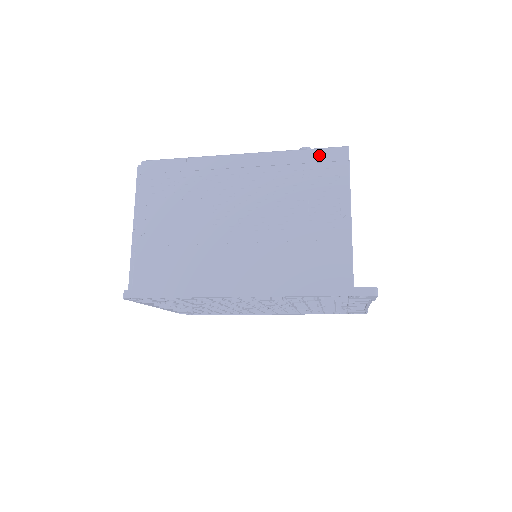
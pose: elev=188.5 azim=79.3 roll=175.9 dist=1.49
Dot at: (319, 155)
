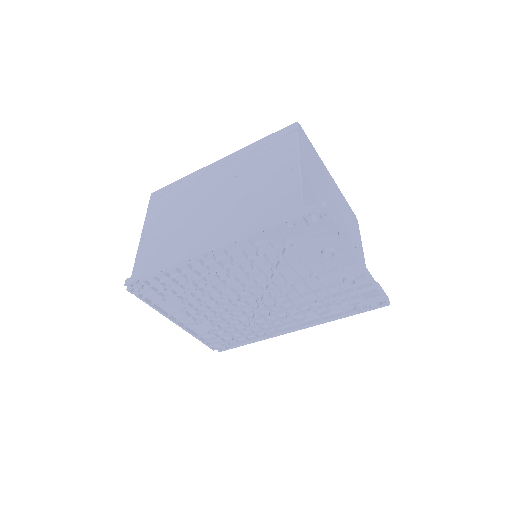
Dot at: (274, 136)
